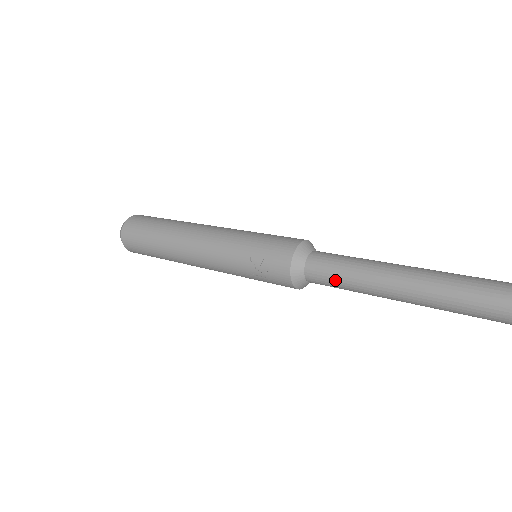
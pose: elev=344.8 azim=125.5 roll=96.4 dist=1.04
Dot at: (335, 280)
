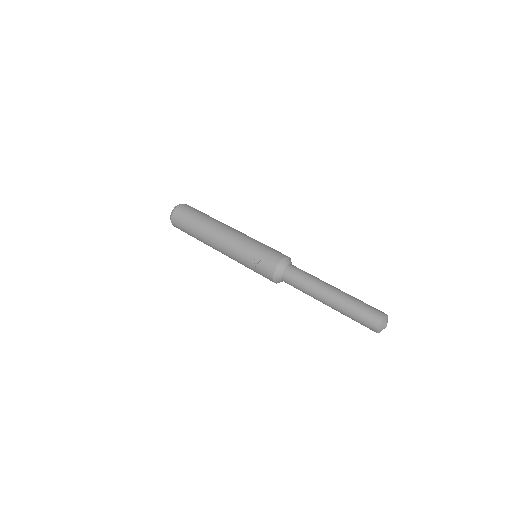
Dot at: (298, 284)
